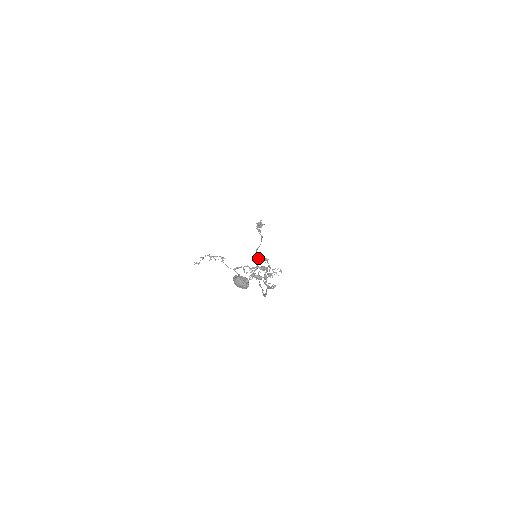
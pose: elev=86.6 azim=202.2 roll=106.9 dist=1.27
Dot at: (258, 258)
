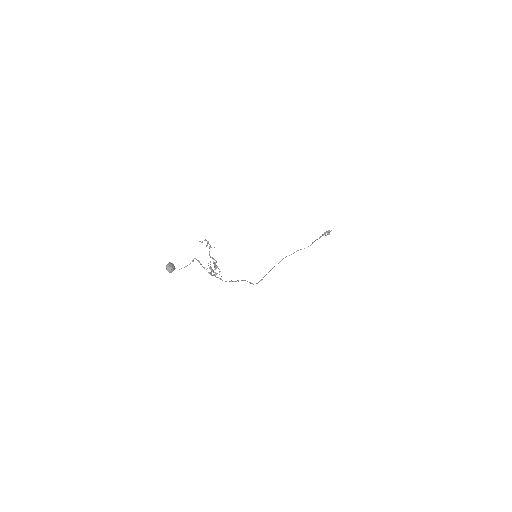
Dot at: (192, 260)
